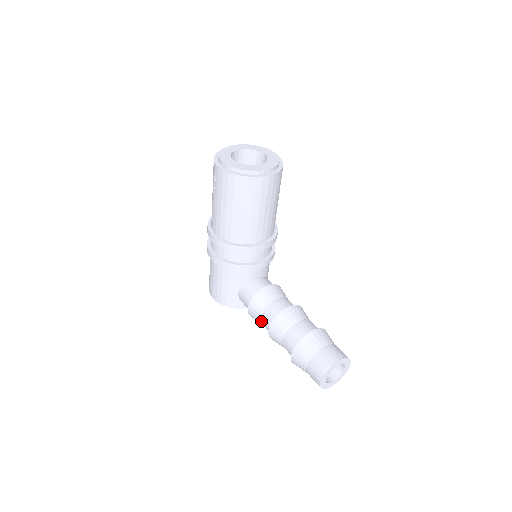
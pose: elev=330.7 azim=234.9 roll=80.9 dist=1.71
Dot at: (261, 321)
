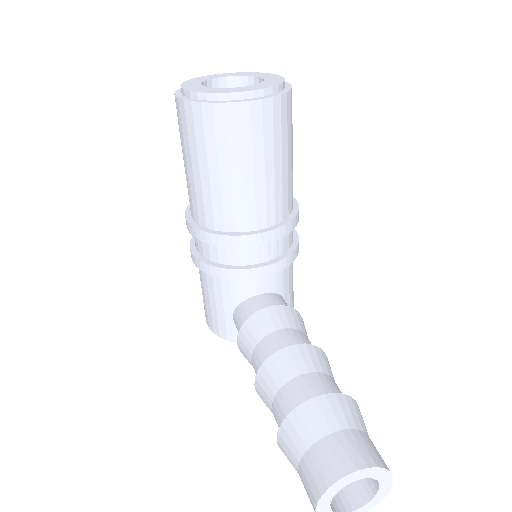
Dot at: (253, 366)
